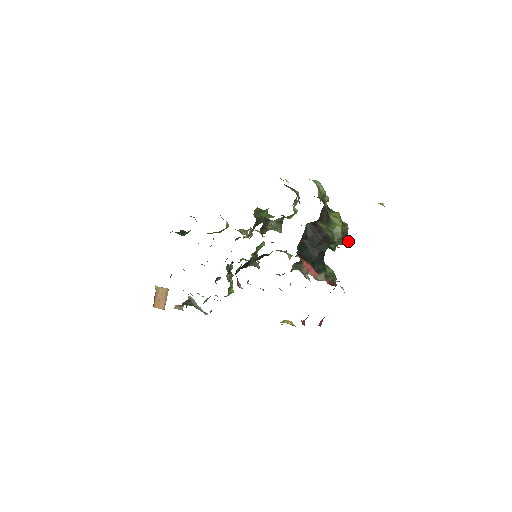
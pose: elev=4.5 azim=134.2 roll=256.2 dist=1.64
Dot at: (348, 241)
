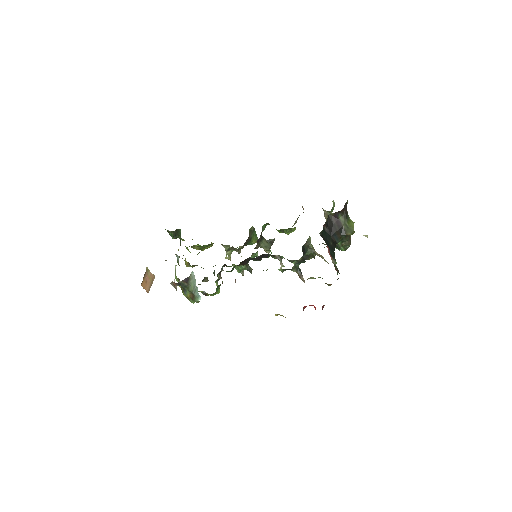
Dot at: (349, 246)
